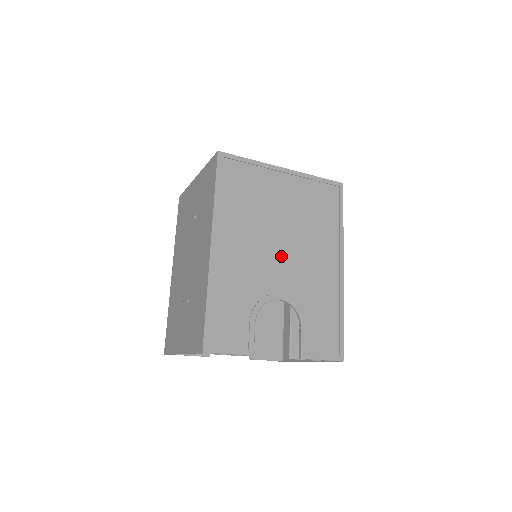
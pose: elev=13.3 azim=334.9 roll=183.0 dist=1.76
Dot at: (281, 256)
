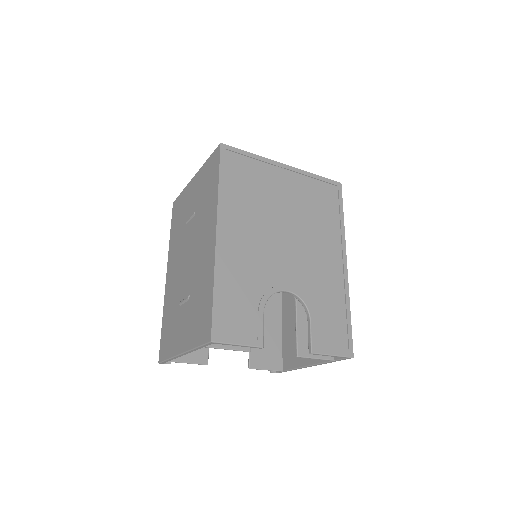
Dot at: (286, 248)
